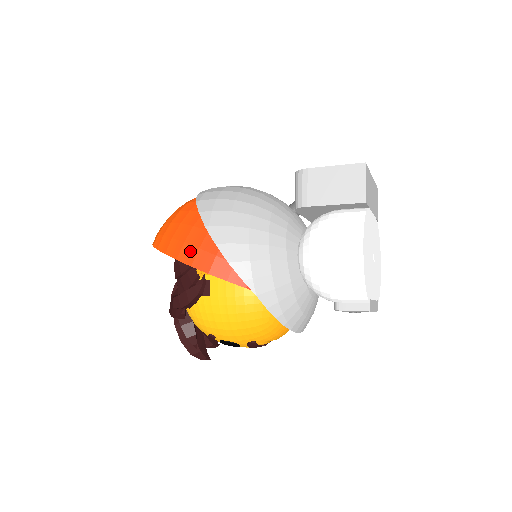
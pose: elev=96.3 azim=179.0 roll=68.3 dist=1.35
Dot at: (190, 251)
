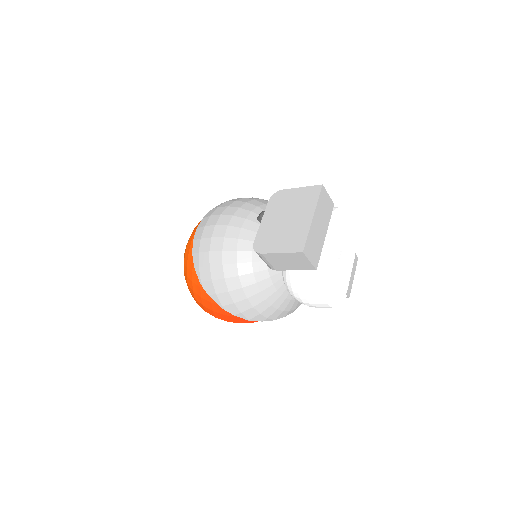
Dot at: (220, 316)
